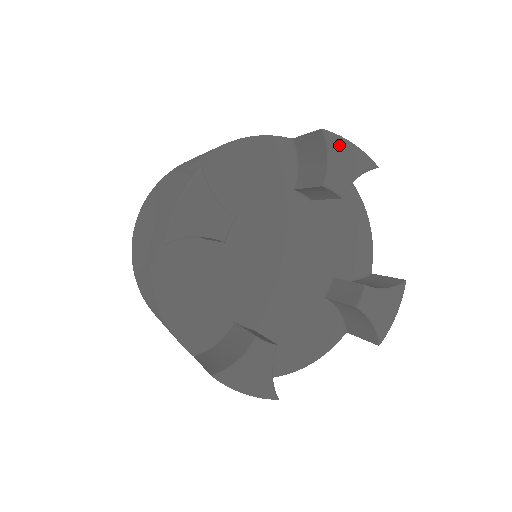
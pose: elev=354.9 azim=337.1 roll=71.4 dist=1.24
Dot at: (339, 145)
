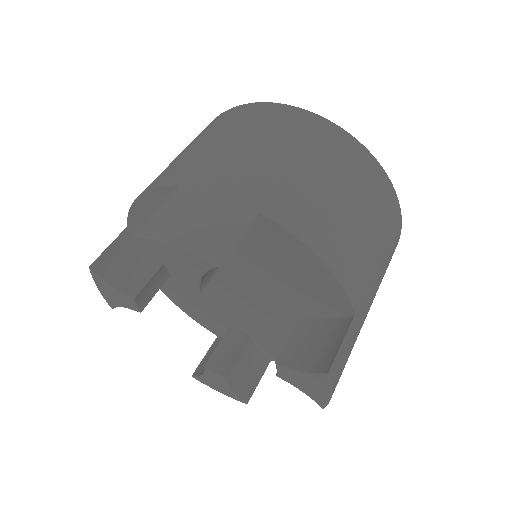
Dot at: (160, 248)
